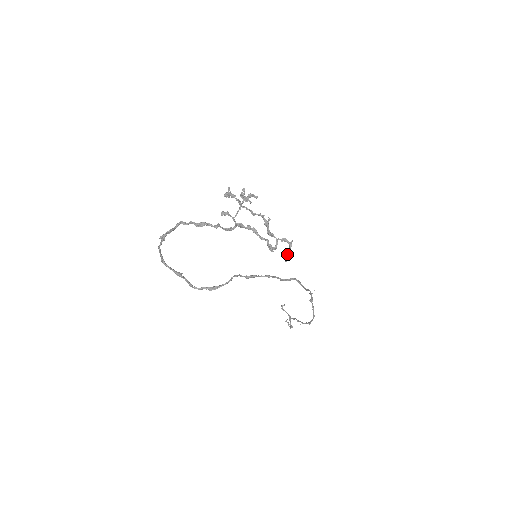
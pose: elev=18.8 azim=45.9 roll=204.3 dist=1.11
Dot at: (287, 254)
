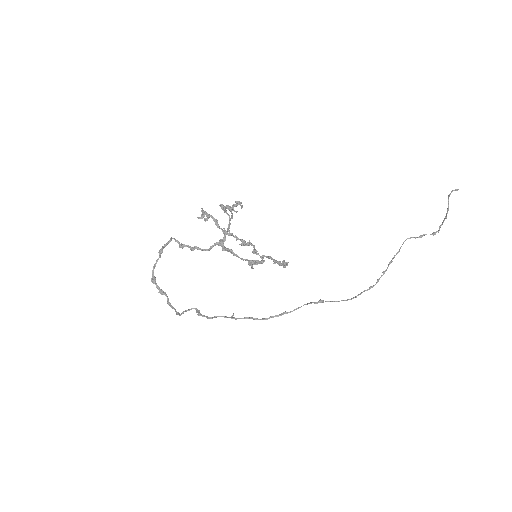
Dot at: (284, 263)
